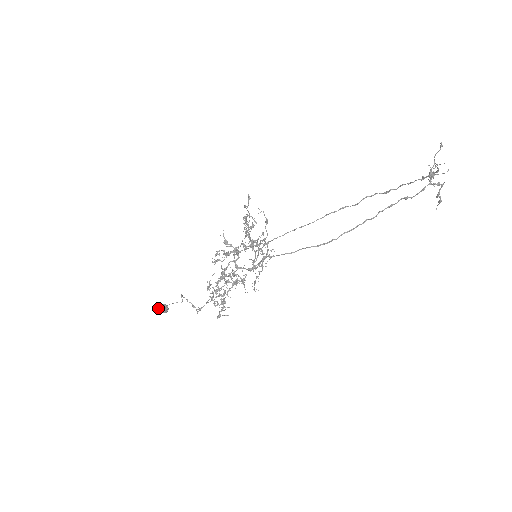
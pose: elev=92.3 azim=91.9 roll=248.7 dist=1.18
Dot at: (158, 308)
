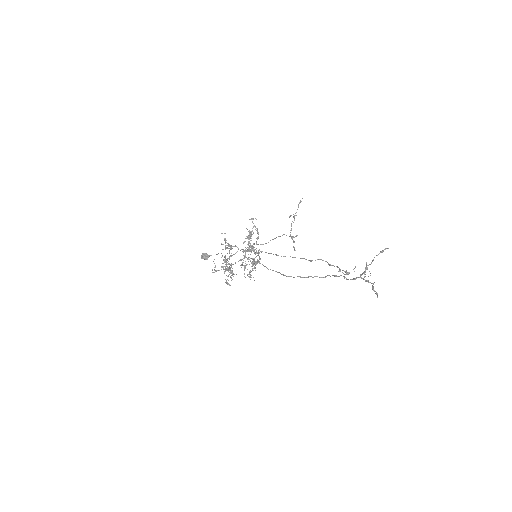
Dot at: (201, 255)
